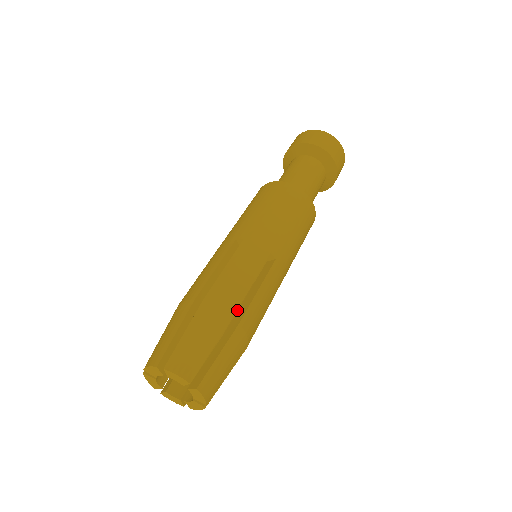
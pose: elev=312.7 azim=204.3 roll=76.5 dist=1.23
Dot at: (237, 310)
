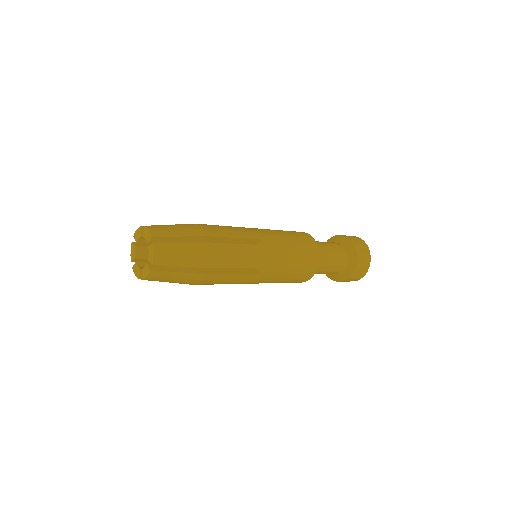
Dot at: occluded
